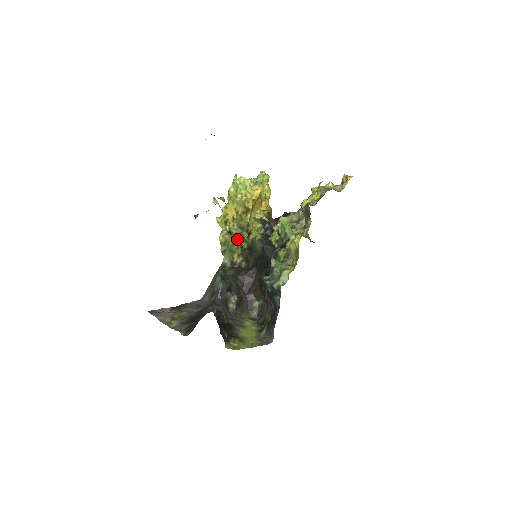
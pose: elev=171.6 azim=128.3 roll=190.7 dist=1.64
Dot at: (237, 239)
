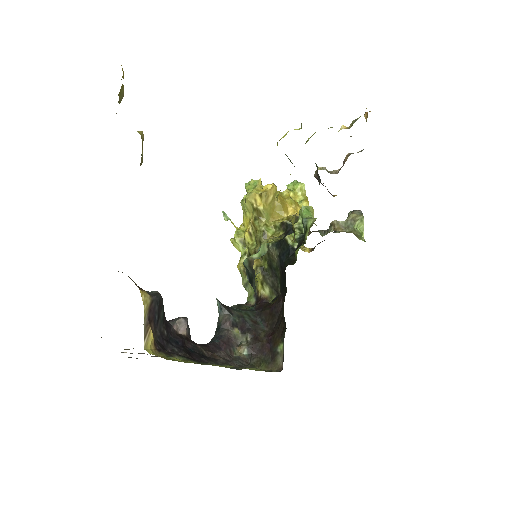
Dot at: (255, 259)
